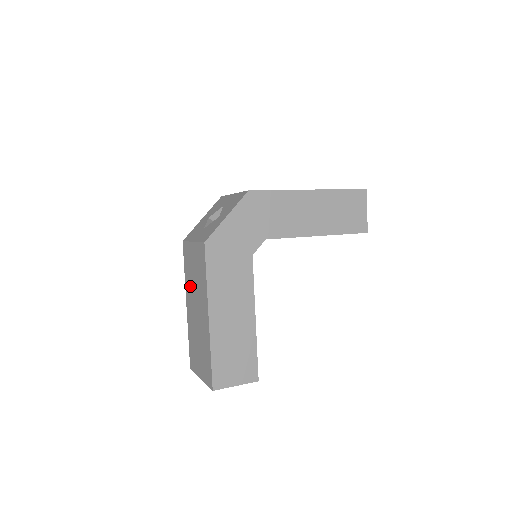
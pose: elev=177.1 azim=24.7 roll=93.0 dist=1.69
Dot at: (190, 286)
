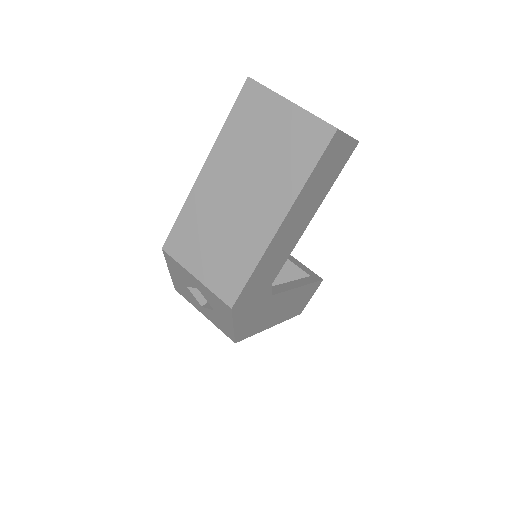
Dot at: occluded
